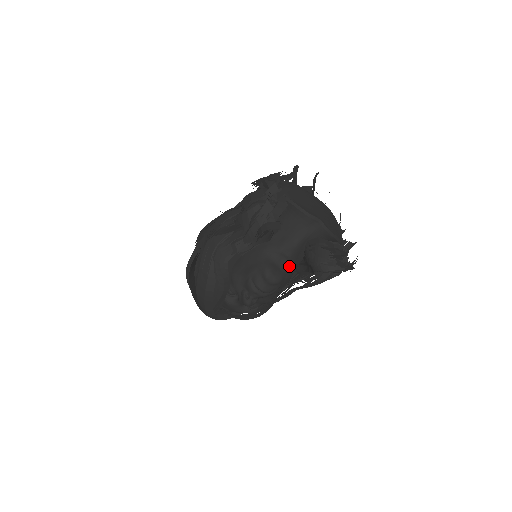
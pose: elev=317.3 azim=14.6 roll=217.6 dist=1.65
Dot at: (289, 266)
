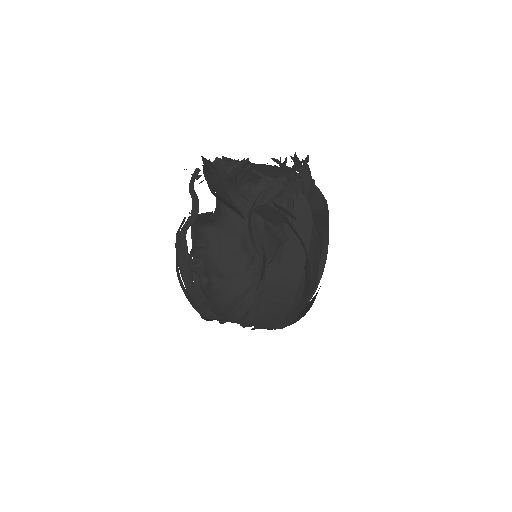
Dot at: (223, 219)
